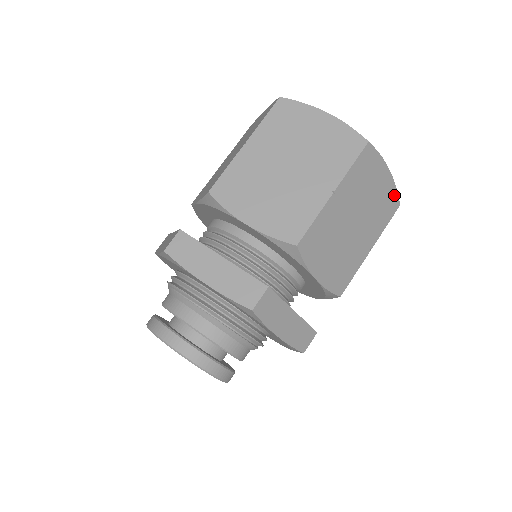
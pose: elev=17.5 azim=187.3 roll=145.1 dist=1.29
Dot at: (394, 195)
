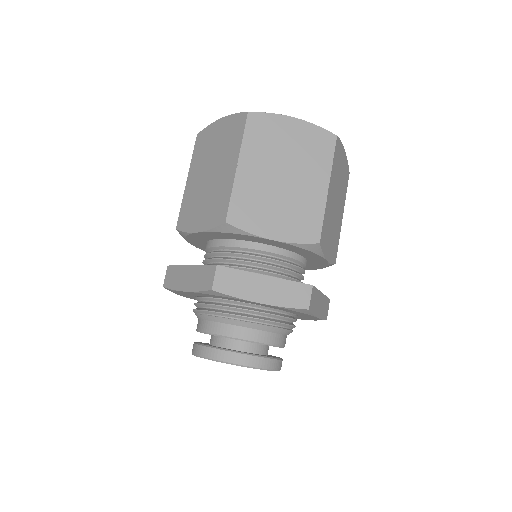
Dot at: (320, 132)
